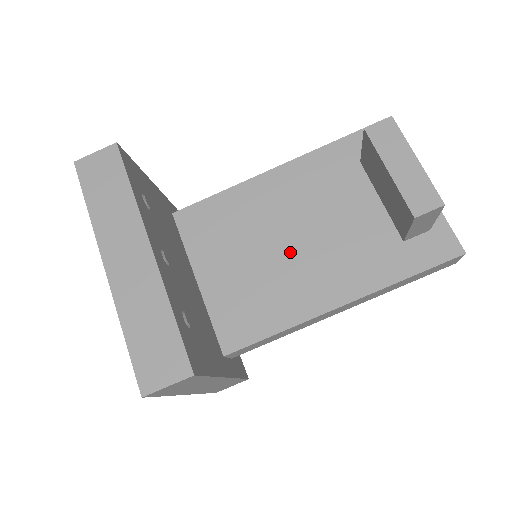
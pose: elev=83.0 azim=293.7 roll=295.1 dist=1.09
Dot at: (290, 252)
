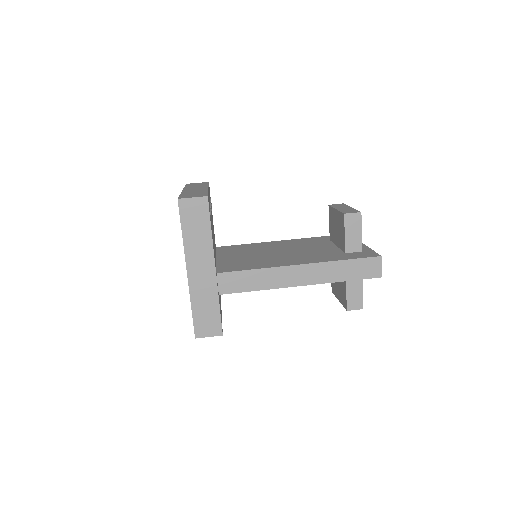
Dot at: (277, 254)
